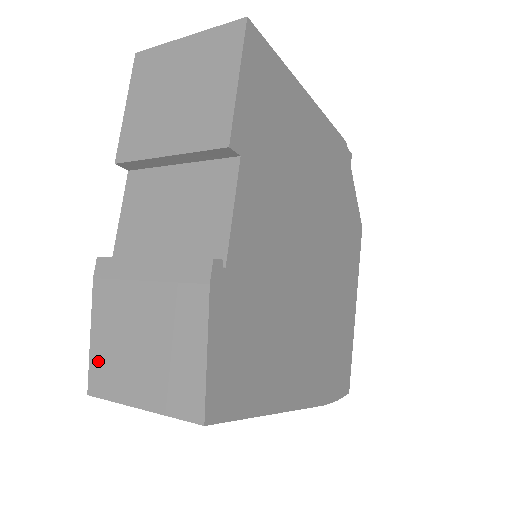
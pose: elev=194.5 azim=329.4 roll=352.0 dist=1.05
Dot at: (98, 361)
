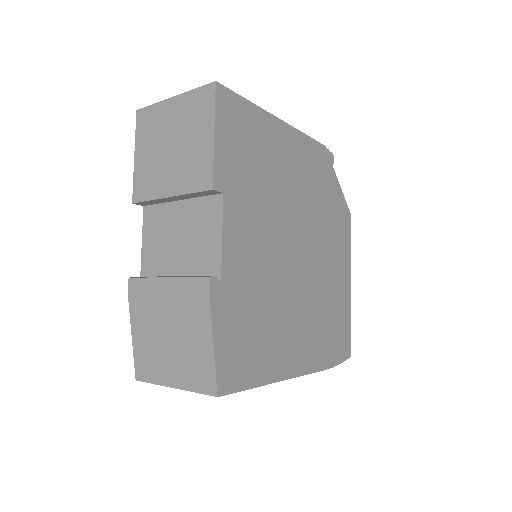
Dot at: (140, 355)
